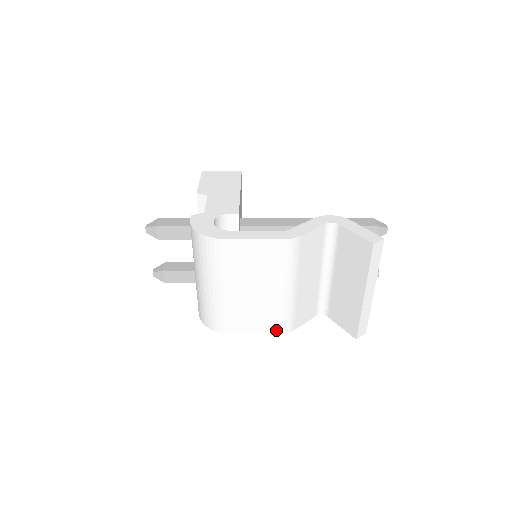
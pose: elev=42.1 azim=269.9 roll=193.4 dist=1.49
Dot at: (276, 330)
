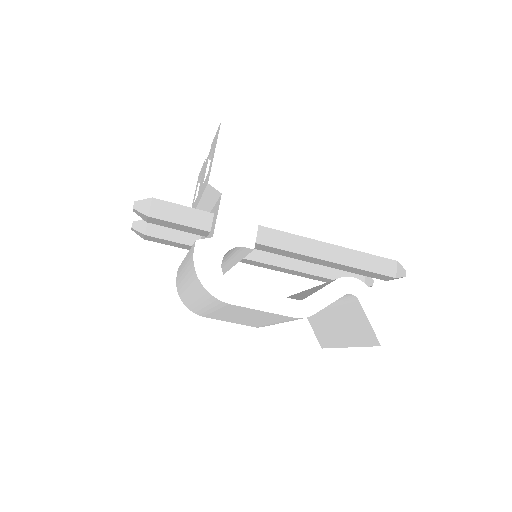
Dot at: (251, 326)
